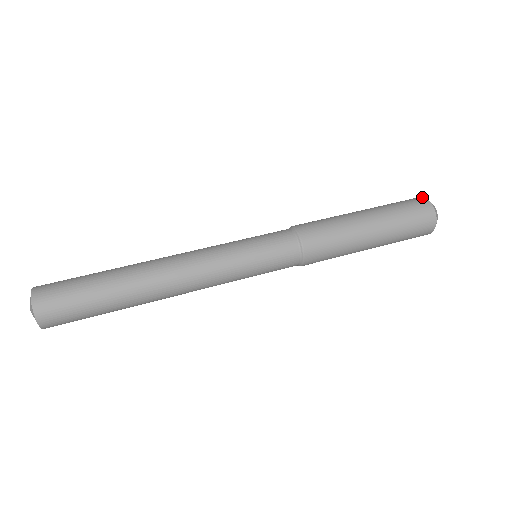
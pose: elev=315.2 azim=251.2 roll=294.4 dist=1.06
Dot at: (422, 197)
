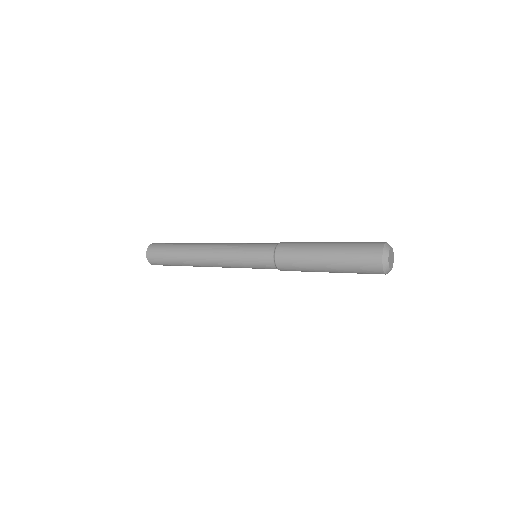
Dot at: occluded
